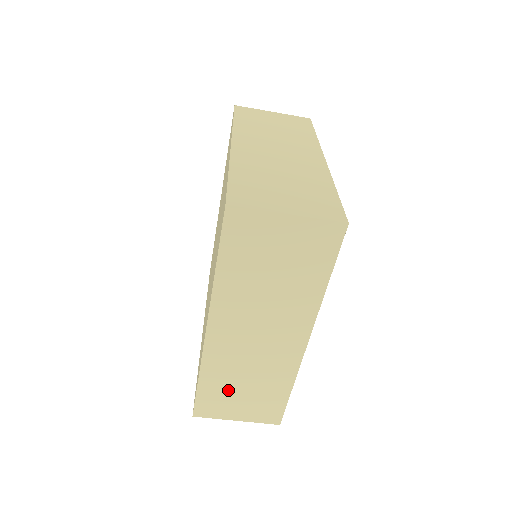
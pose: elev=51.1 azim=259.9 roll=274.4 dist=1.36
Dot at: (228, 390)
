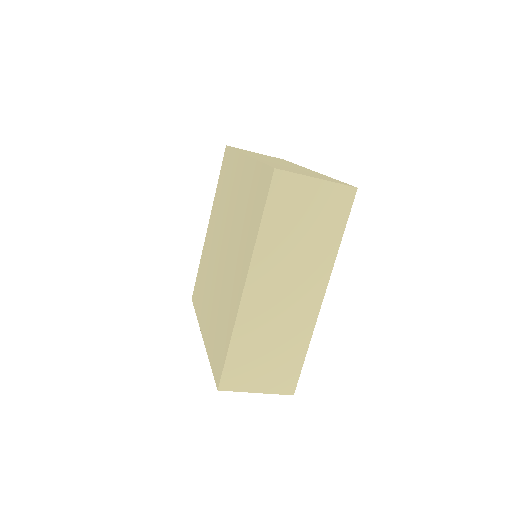
Dot at: (254, 355)
